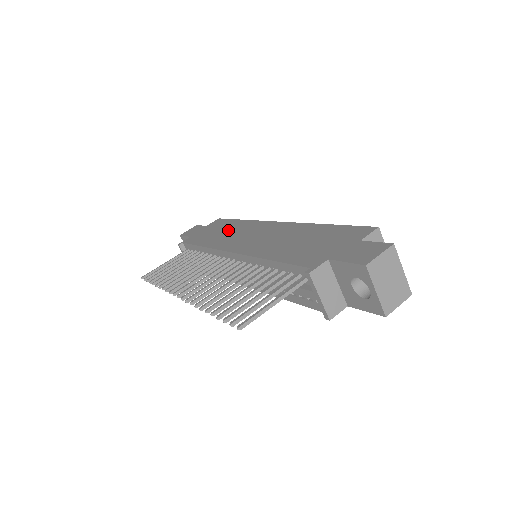
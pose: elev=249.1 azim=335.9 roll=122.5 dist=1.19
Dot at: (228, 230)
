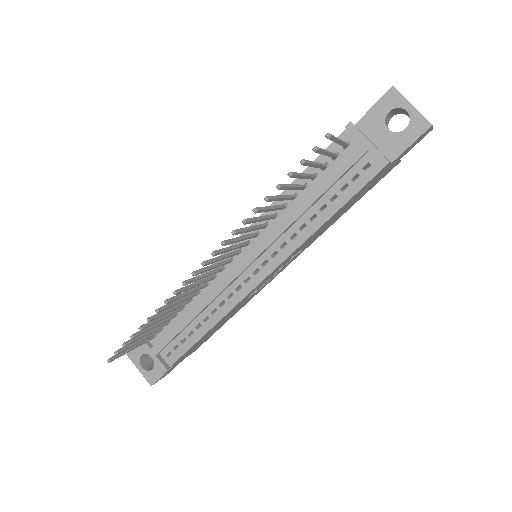
Dot at: occluded
